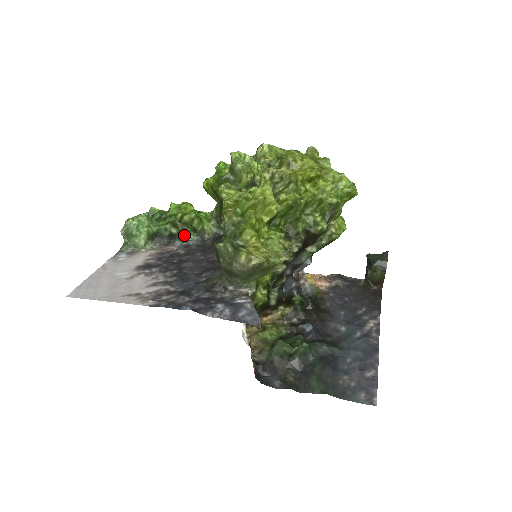
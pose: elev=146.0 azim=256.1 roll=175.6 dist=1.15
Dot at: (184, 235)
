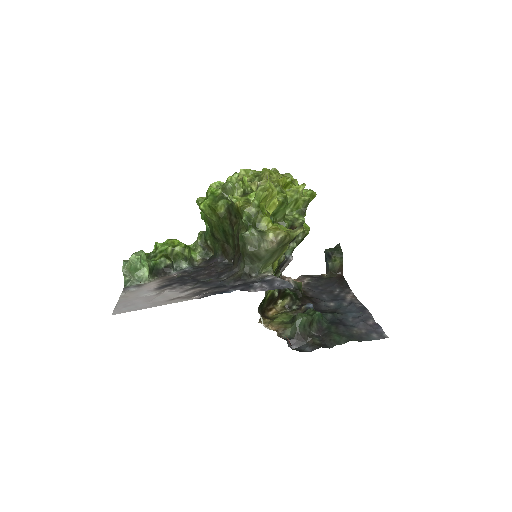
Dot at: (176, 266)
